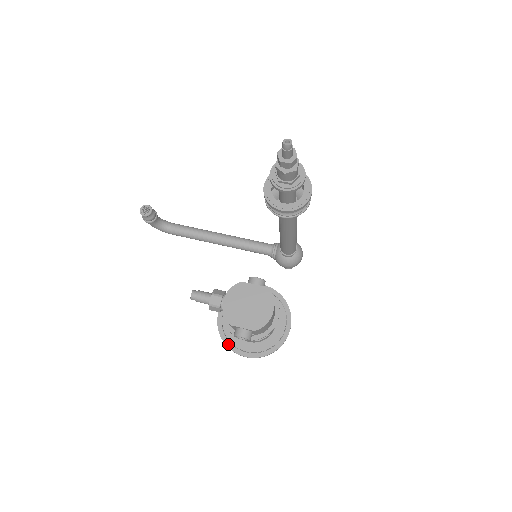
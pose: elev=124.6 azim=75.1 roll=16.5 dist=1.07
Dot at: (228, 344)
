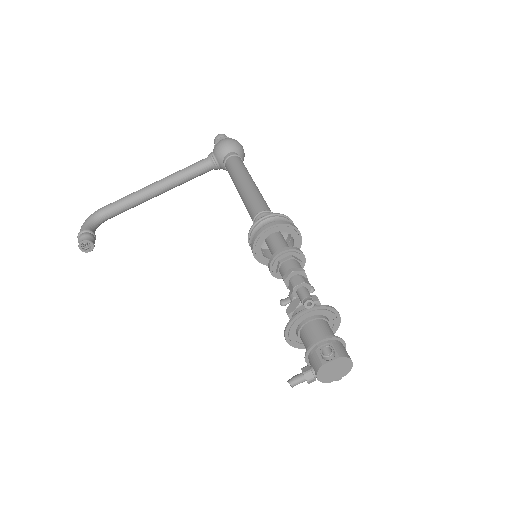
Dot at: (305, 348)
